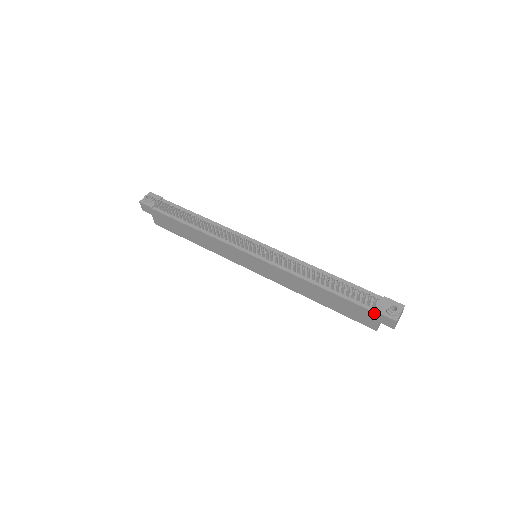
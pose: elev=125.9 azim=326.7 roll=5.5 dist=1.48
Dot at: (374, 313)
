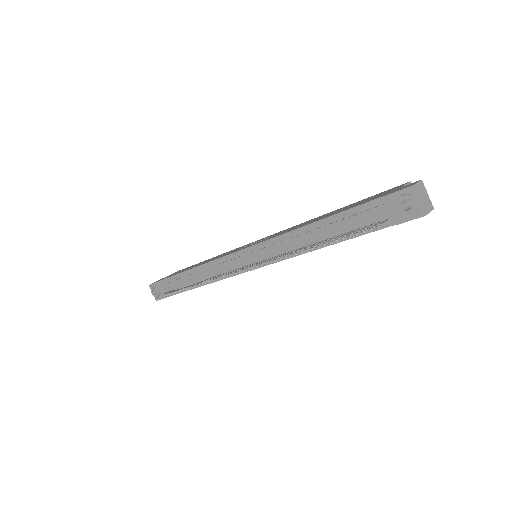
Dot at: (396, 224)
